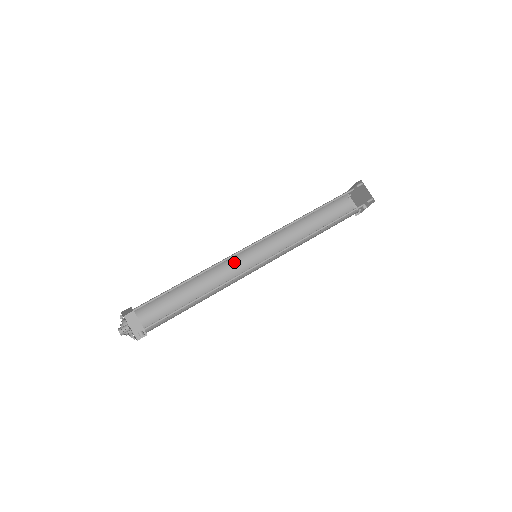
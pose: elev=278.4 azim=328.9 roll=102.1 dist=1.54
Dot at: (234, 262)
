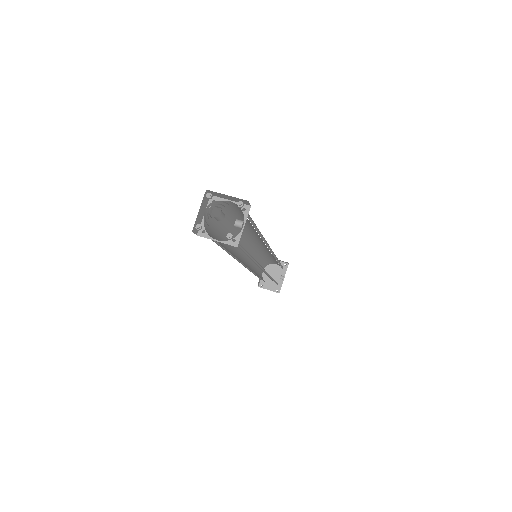
Dot at: occluded
